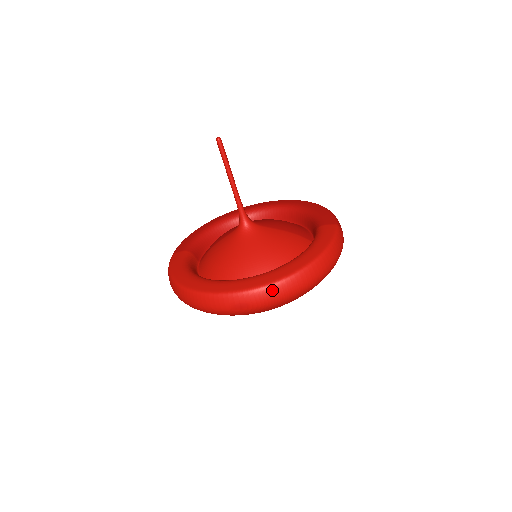
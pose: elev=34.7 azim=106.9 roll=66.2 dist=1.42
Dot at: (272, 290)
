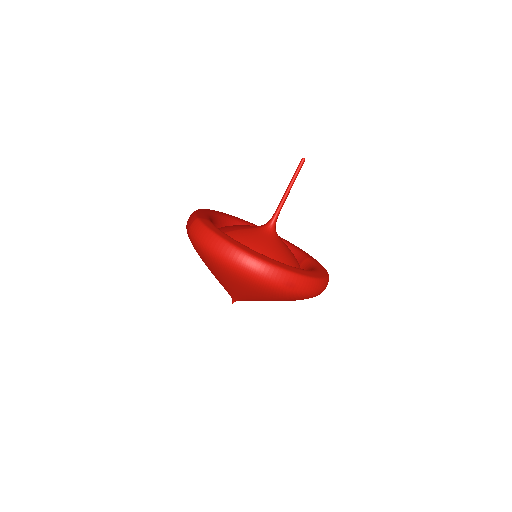
Dot at: (312, 283)
